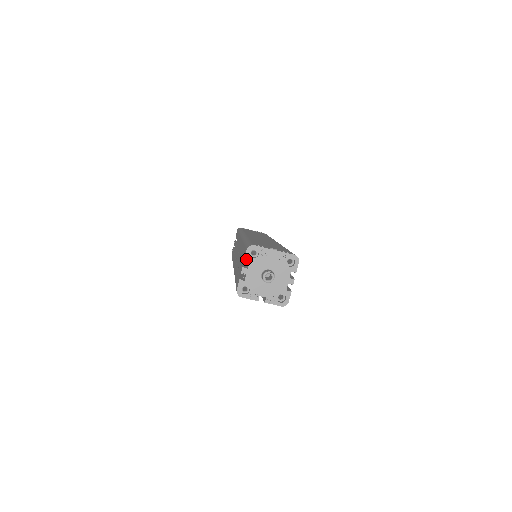
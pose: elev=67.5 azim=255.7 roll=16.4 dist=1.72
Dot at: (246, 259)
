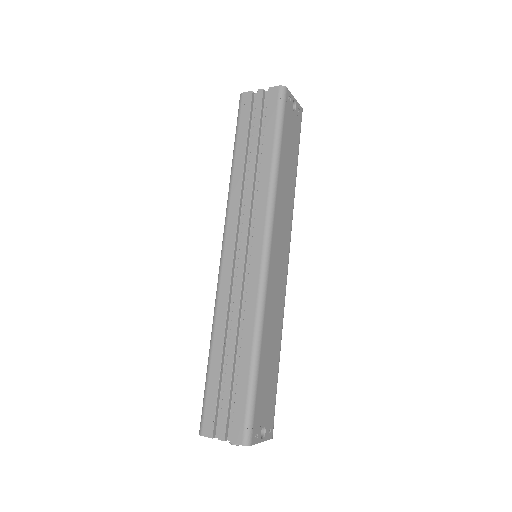
Dot at: (234, 443)
